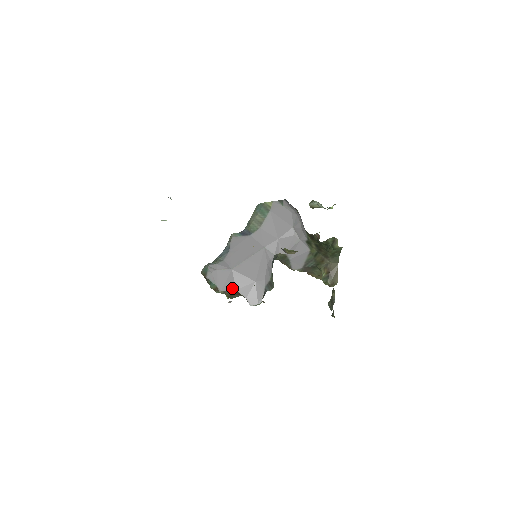
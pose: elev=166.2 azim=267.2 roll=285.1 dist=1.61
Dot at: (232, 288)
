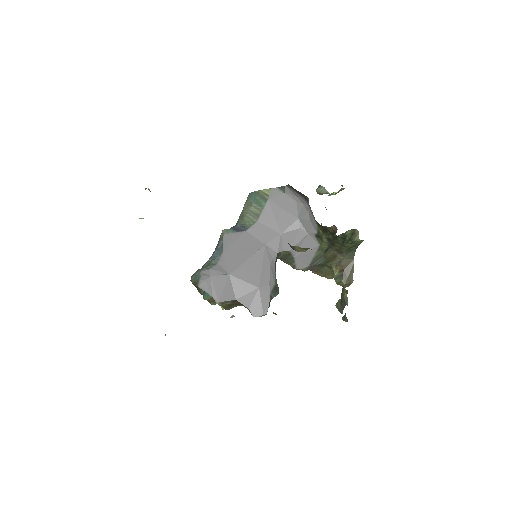
Dot at: (231, 298)
